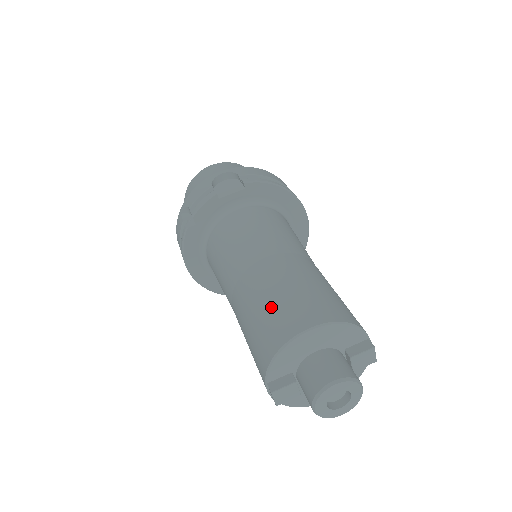
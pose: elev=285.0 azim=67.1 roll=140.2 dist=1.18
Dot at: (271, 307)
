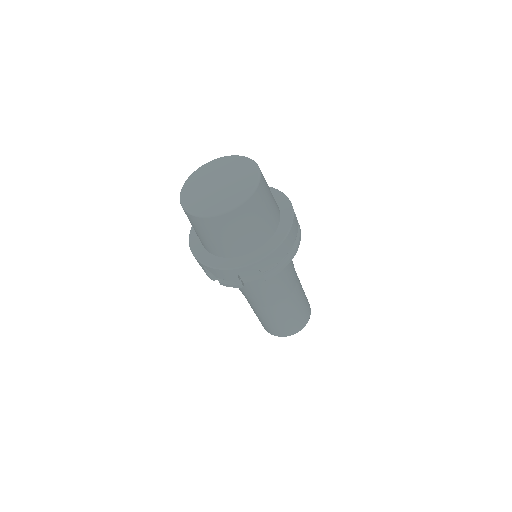
Dot at: (273, 326)
